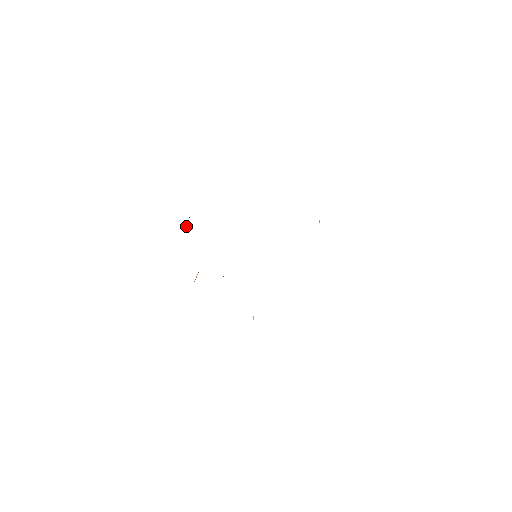
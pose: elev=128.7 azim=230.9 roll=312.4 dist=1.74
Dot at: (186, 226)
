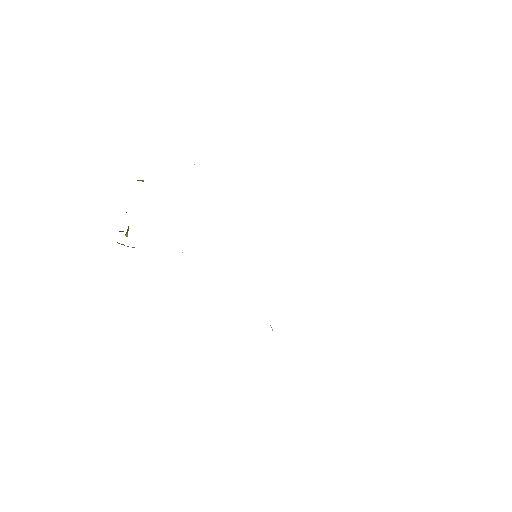
Dot at: (127, 229)
